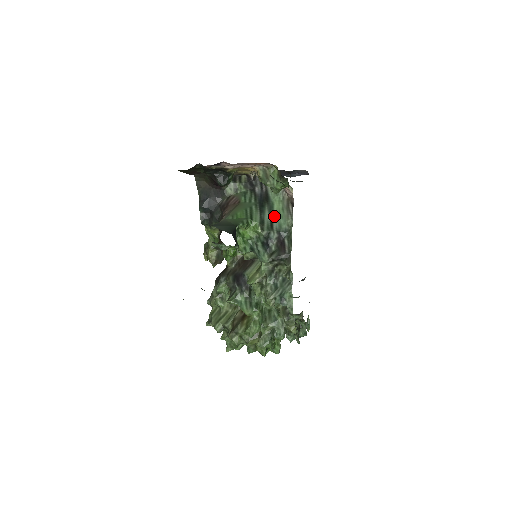
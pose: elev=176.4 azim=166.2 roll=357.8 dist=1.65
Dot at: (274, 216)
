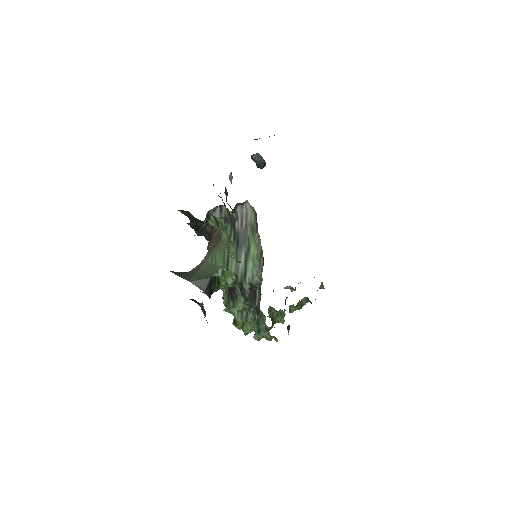
Dot at: (249, 263)
